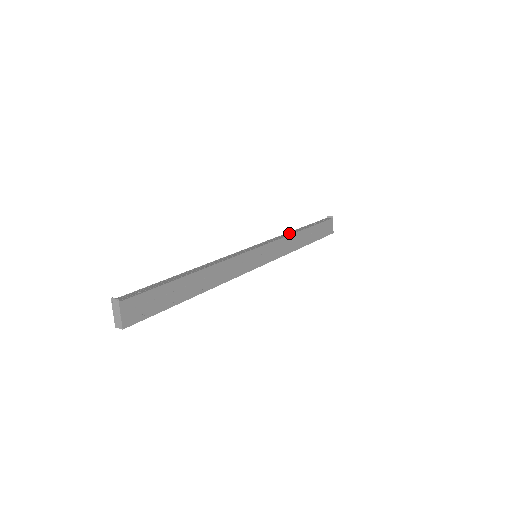
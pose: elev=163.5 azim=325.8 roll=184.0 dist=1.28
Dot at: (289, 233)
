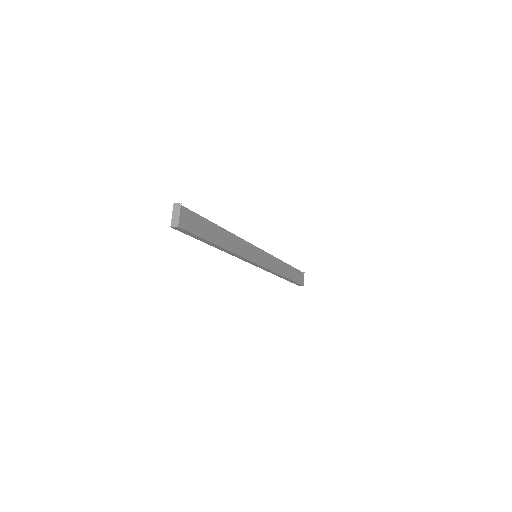
Dot at: occluded
